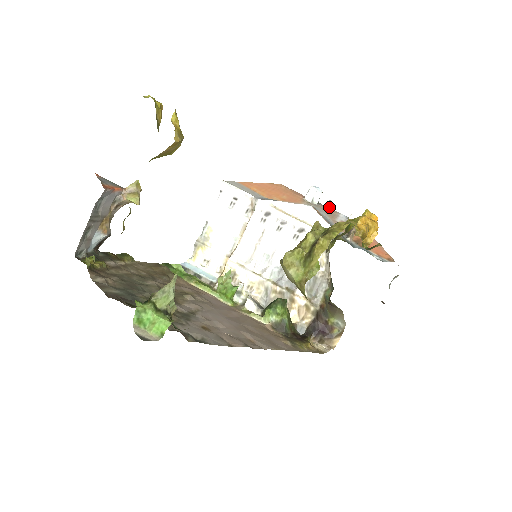
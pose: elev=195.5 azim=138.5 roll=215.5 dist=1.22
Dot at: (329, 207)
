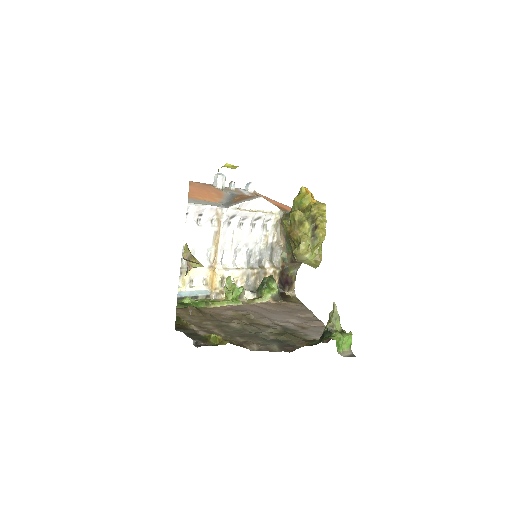
Dot at: (234, 187)
